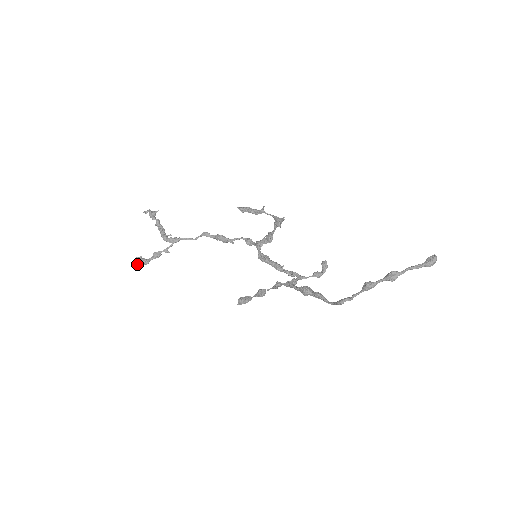
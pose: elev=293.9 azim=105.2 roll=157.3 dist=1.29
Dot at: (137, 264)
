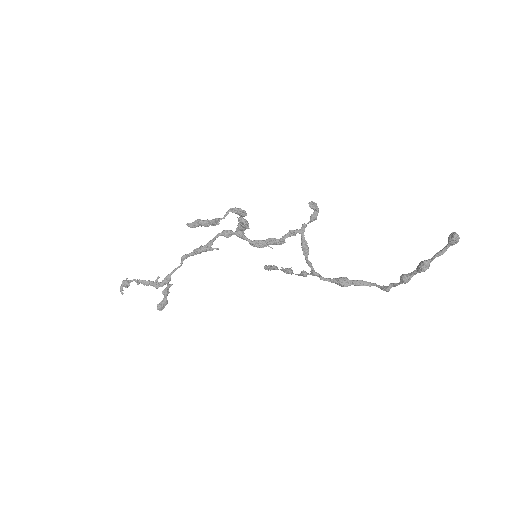
Dot at: (162, 309)
